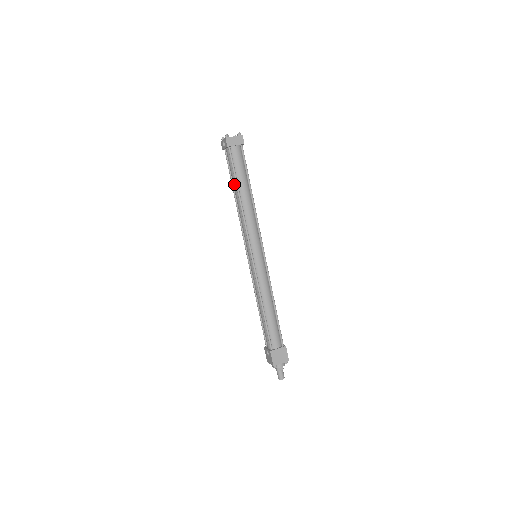
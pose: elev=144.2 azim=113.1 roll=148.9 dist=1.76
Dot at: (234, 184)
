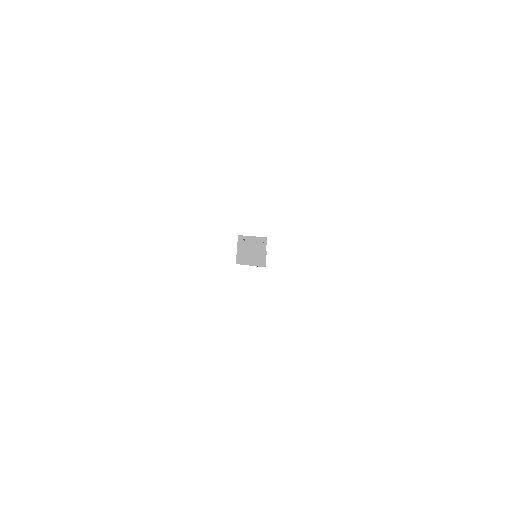
Dot at: occluded
